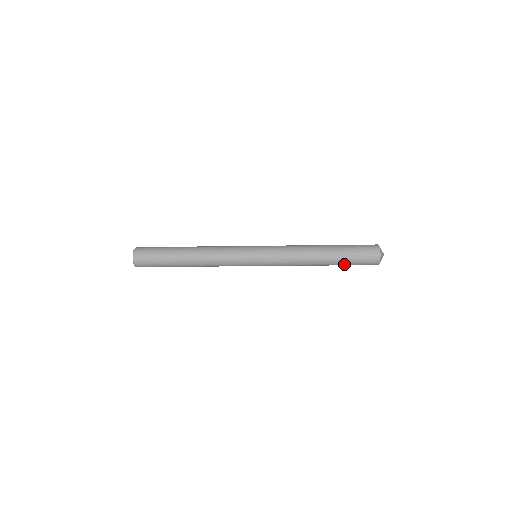
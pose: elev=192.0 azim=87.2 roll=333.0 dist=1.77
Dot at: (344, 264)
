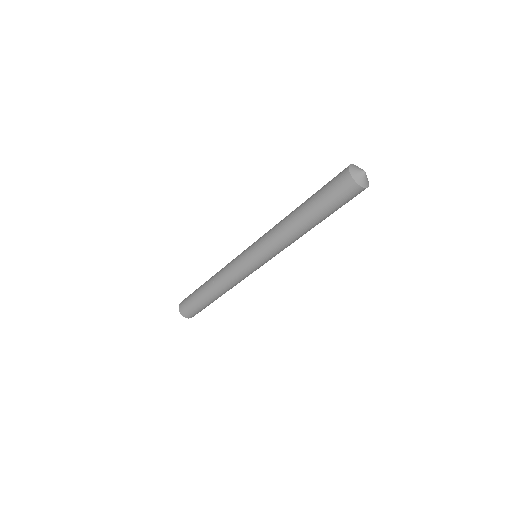
Dot at: (318, 204)
